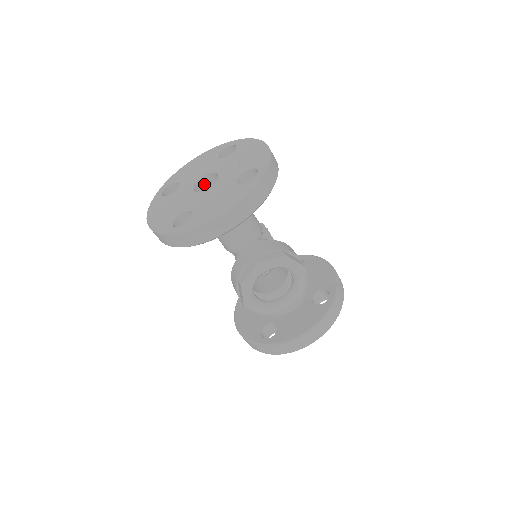
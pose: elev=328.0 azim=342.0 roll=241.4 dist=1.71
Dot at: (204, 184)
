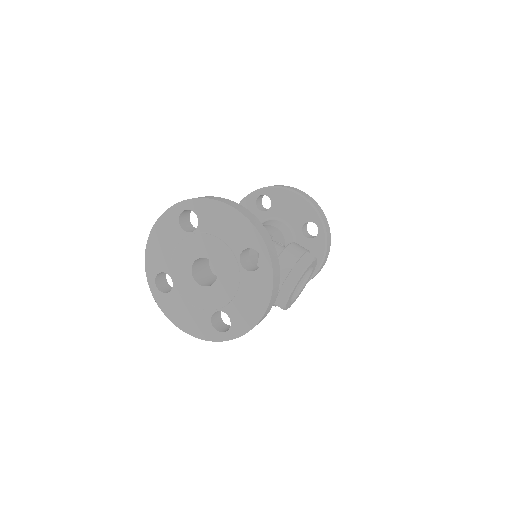
Dot at: (195, 265)
